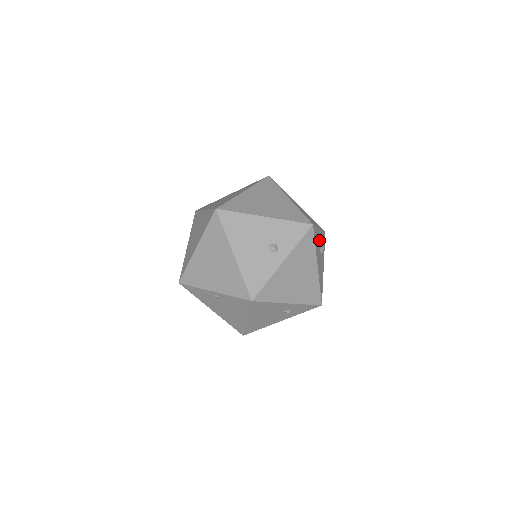
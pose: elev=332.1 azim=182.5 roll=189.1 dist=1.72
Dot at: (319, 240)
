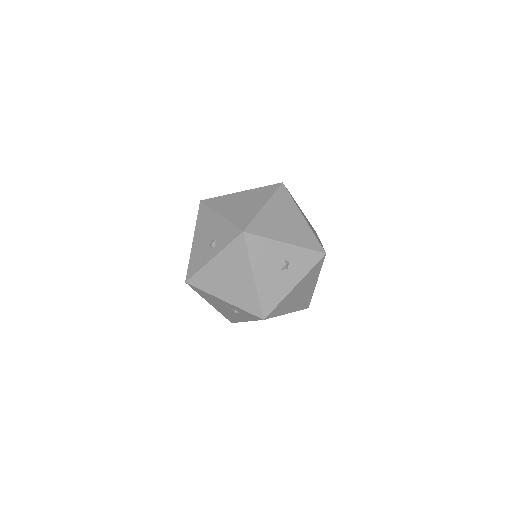
Dot at: (278, 254)
